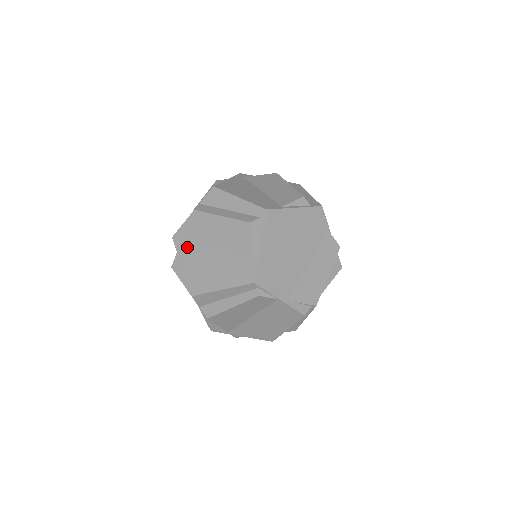
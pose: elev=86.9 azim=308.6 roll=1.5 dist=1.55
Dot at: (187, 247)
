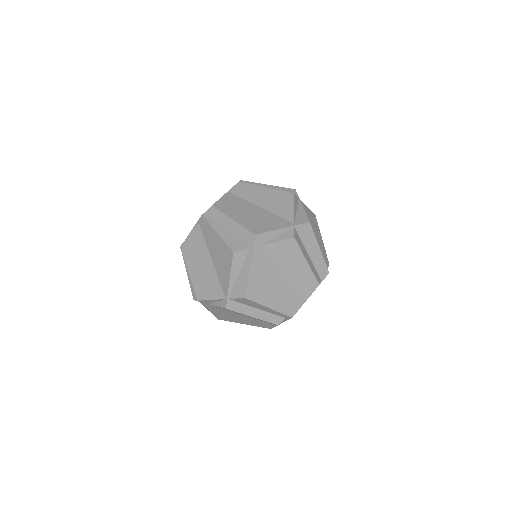
Dot at: (214, 308)
